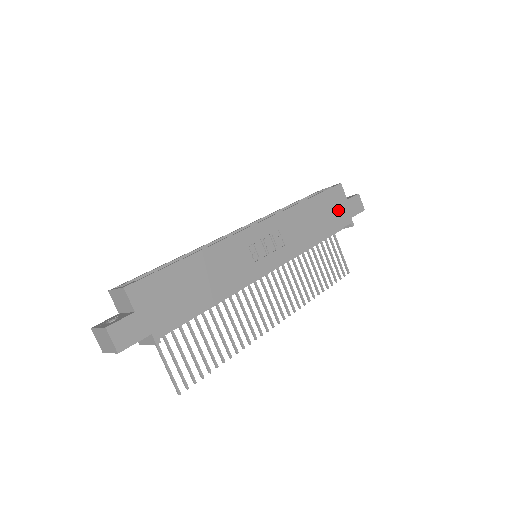
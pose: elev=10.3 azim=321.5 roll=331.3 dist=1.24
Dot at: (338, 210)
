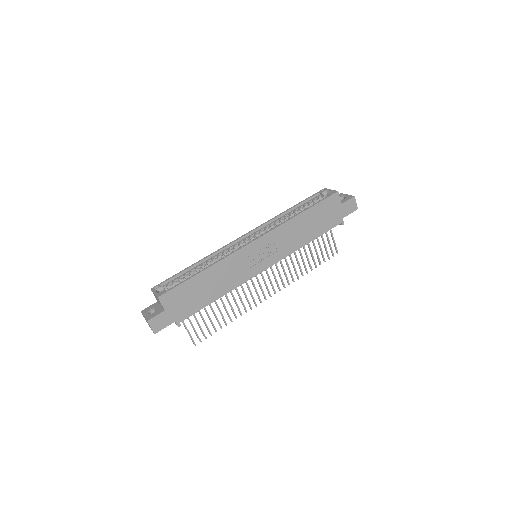
Dot at: (331, 215)
